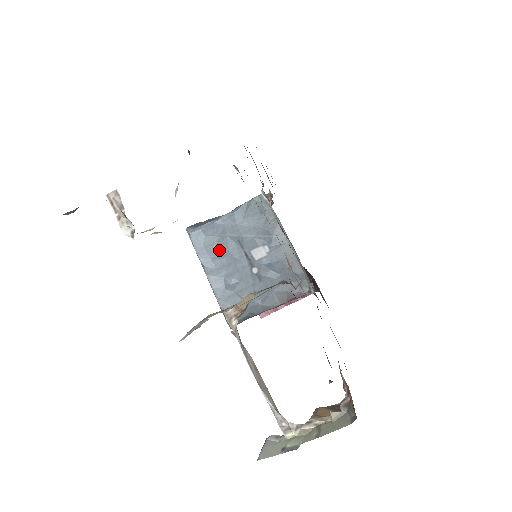
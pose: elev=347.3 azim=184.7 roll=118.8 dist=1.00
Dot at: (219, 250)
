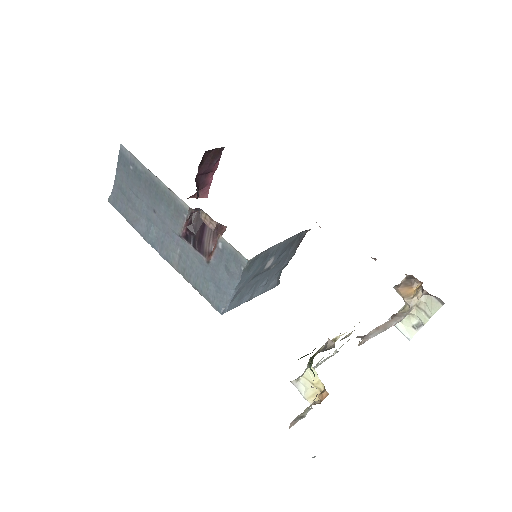
Dot at: (247, 291)
